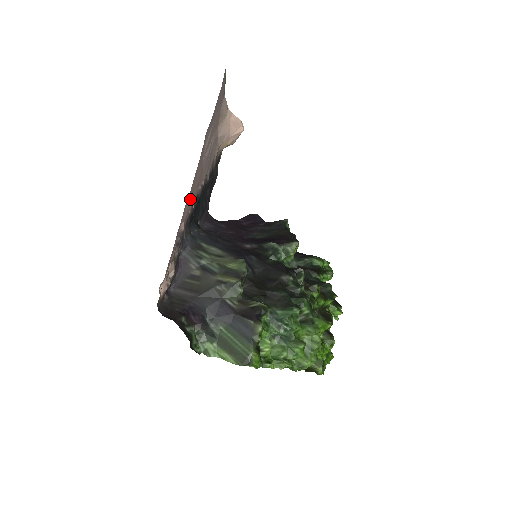
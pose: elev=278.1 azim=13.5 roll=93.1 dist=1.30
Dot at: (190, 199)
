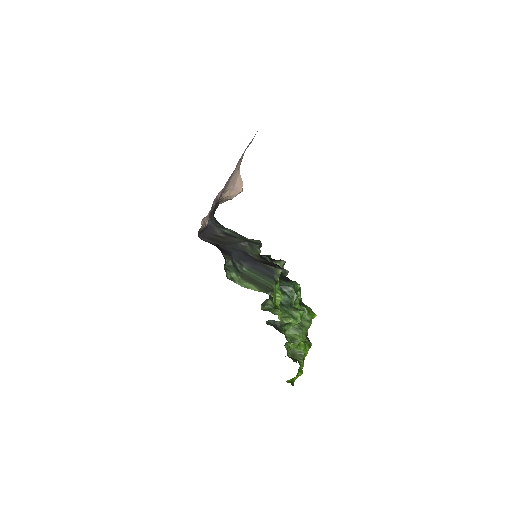
Dot at: occluded
